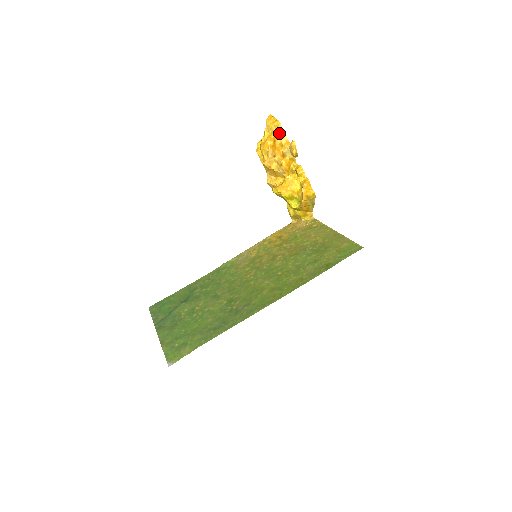
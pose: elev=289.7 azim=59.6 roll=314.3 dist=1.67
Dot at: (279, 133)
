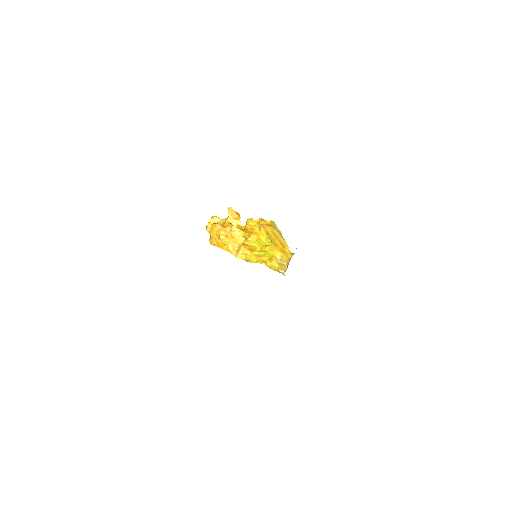
Dot at: (218, 221)
